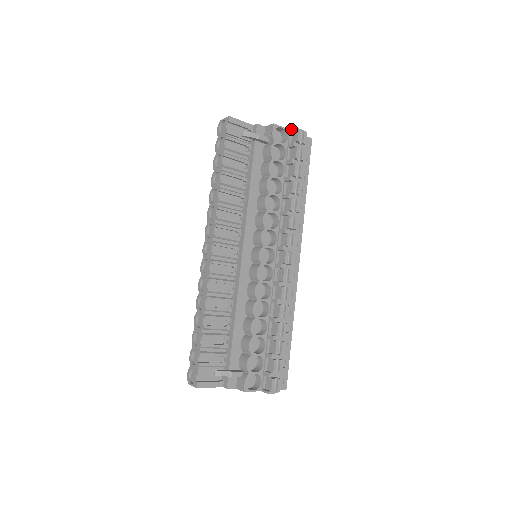
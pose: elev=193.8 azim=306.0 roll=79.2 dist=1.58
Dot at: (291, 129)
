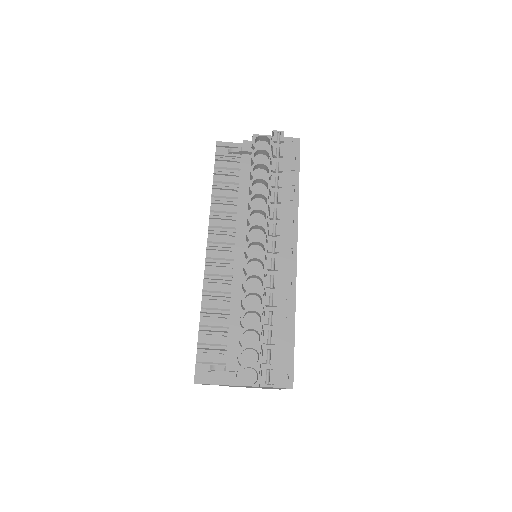
Dot at: occluded
